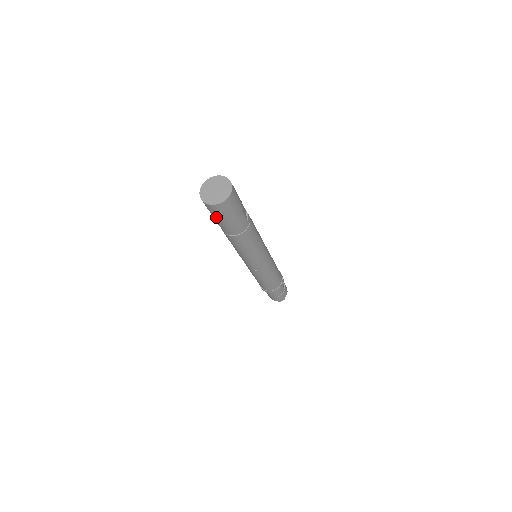
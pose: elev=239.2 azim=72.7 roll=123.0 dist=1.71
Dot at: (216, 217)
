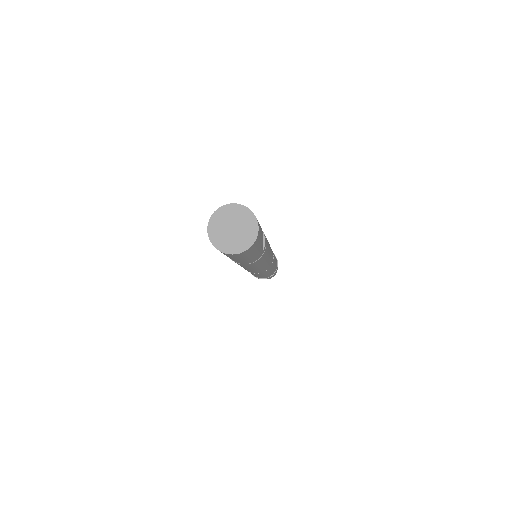
Dot at: occluded
